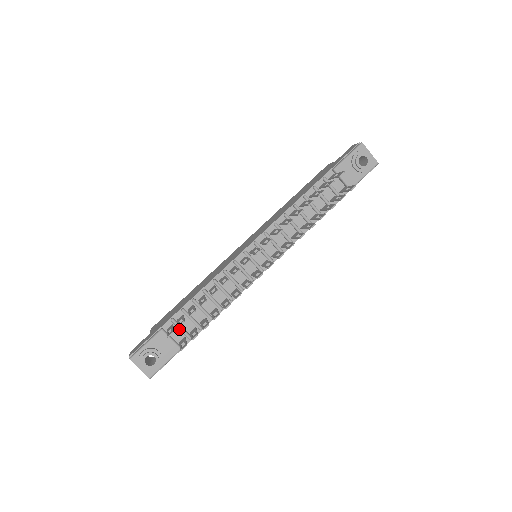
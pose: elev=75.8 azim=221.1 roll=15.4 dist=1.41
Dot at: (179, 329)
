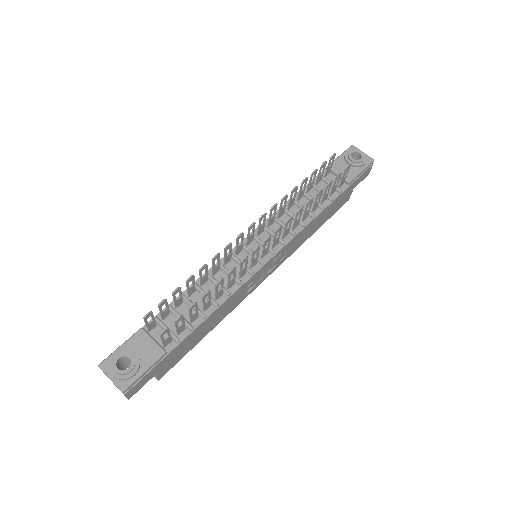
Dot at: occluded
